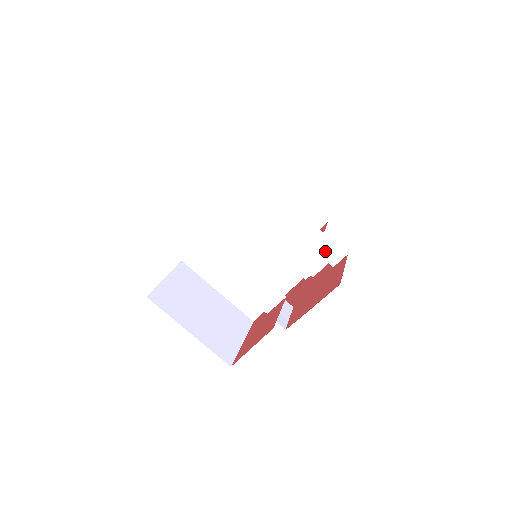
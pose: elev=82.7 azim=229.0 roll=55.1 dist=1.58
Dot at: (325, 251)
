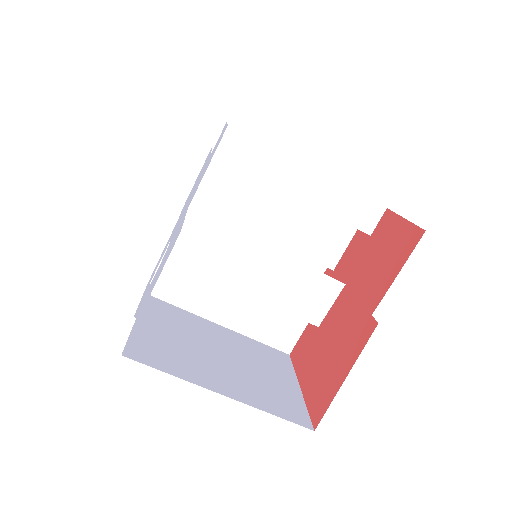
Dot at: (354, 214)
